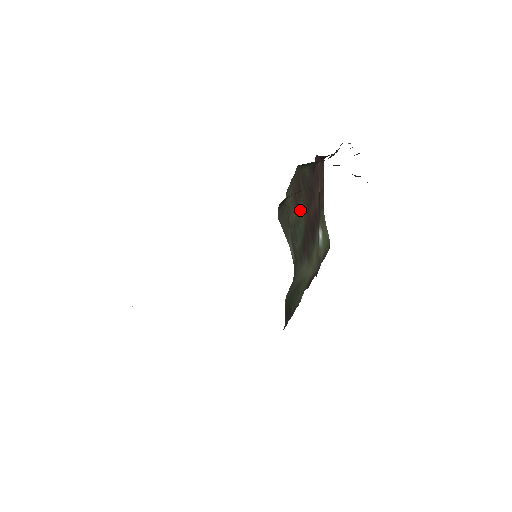
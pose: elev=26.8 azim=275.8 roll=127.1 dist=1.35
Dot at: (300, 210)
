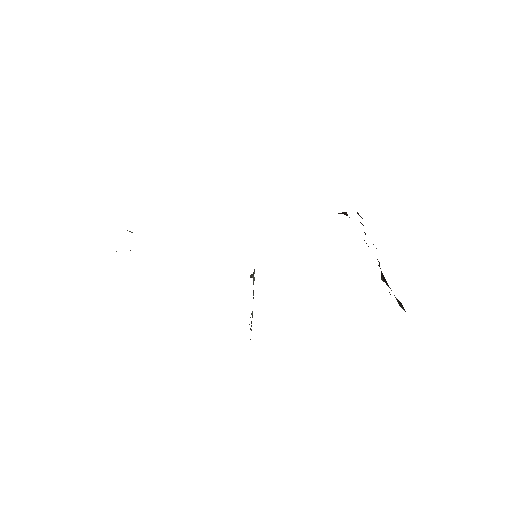
Dot at: occluded
